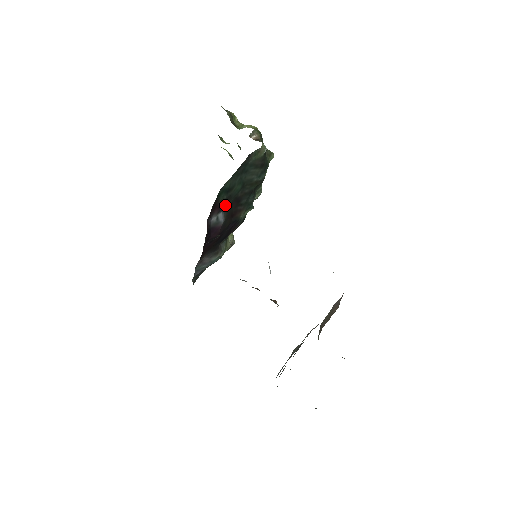
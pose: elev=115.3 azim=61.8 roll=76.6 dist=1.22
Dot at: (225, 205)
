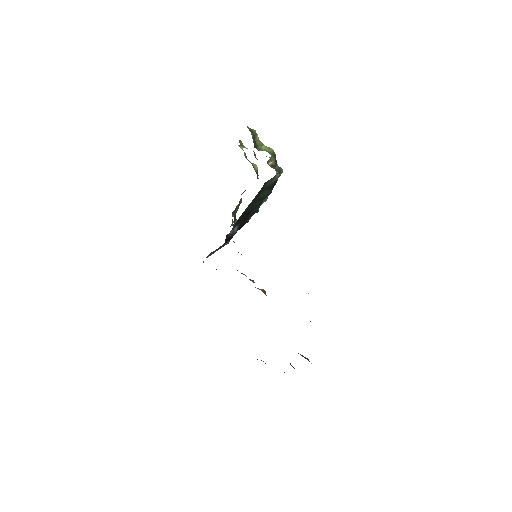
Dot at: (240, 220)
